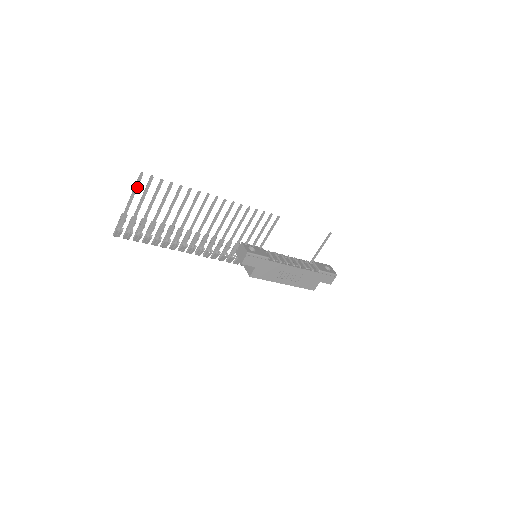
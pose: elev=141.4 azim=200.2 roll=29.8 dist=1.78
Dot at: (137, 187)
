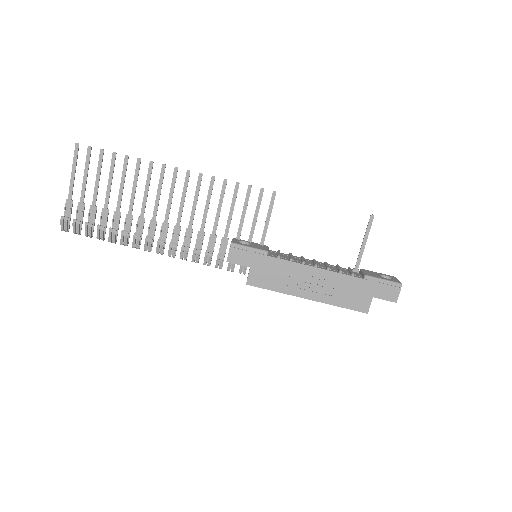
Dot at: (76, 162)
